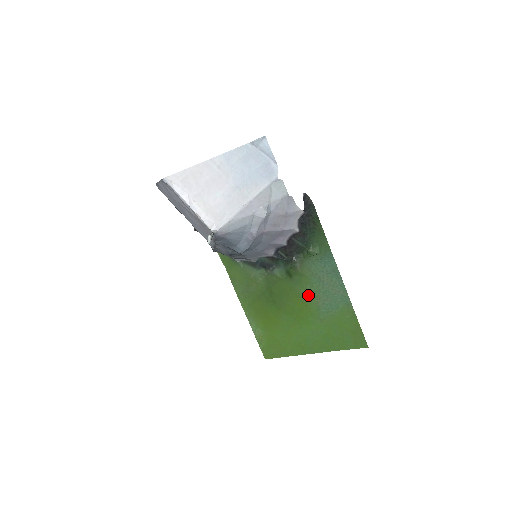
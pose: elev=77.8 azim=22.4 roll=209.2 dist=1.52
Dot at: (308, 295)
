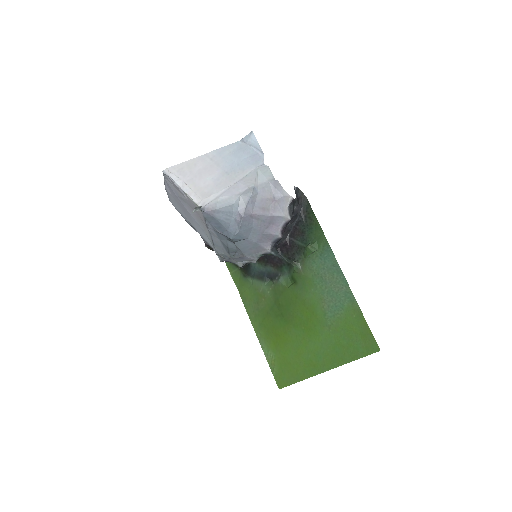
Dot at: (313, 300)
